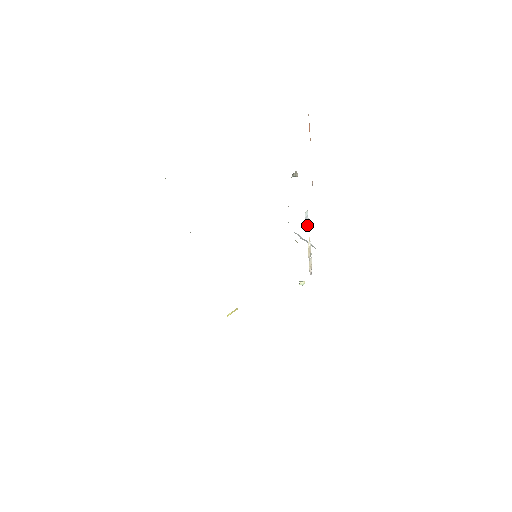
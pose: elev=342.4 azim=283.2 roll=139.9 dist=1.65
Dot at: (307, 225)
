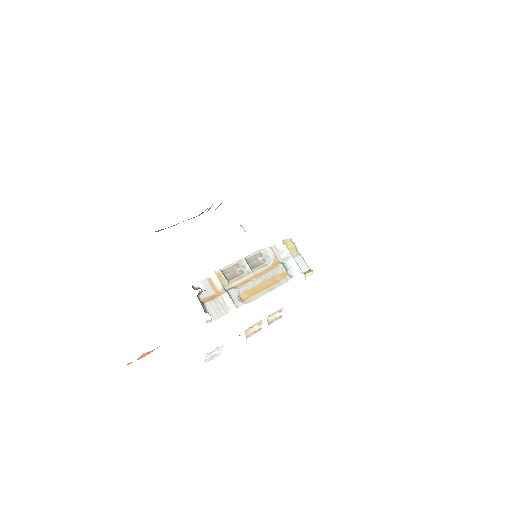
Dot at: (221, 347)
